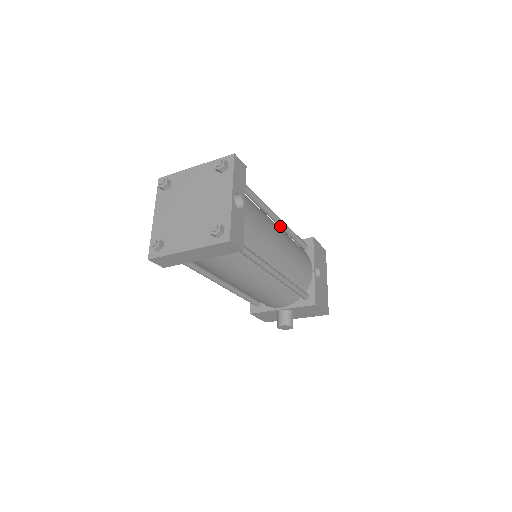
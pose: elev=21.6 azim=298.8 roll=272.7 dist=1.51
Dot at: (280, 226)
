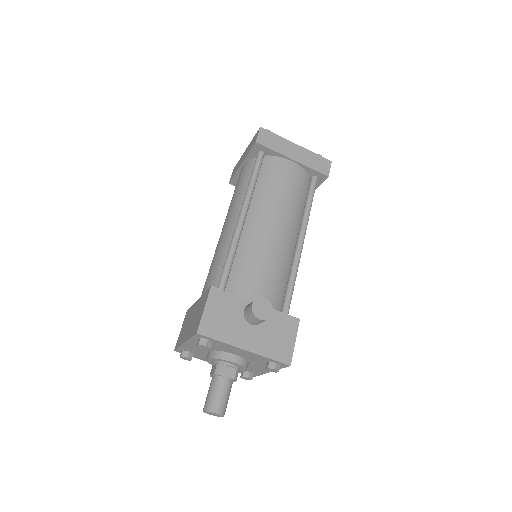
Dot at: occluded
